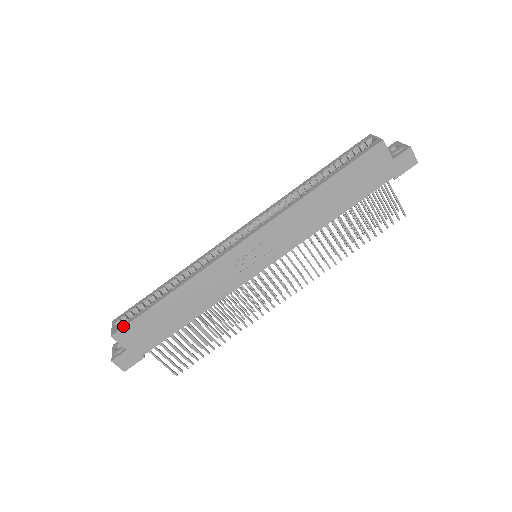
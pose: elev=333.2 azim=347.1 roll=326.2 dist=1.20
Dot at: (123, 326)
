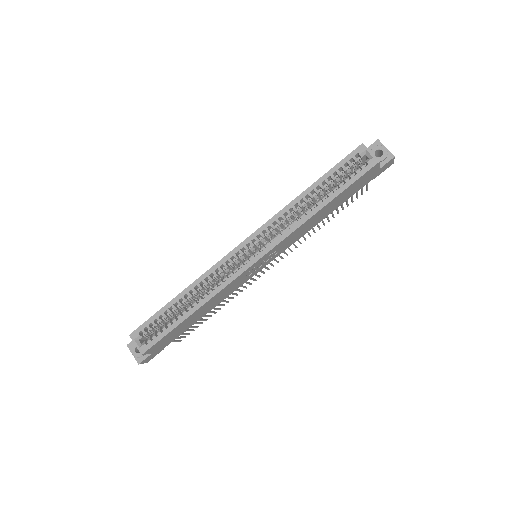
Dot at: (152, 345)
